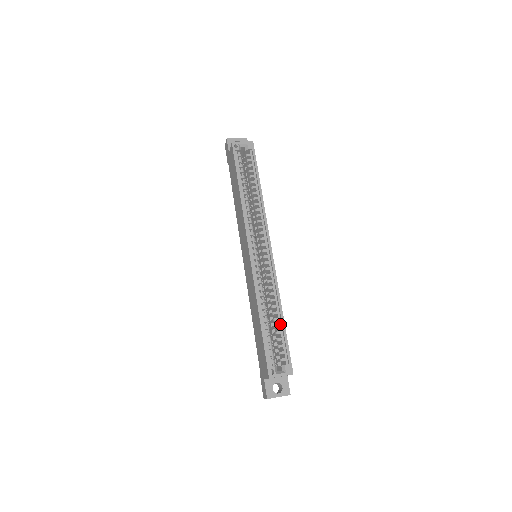
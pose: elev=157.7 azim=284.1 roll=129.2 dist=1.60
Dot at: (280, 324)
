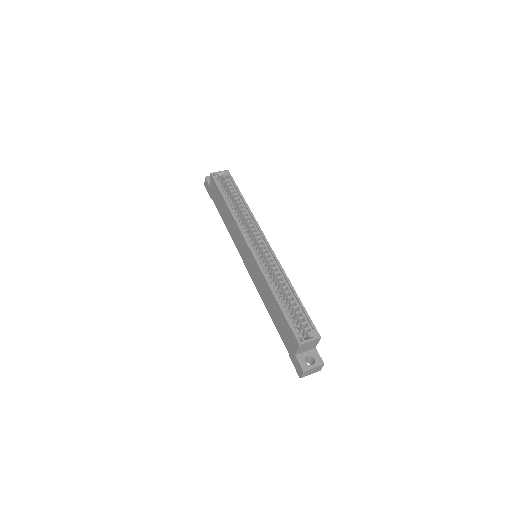
Dot at: (295, 300)
